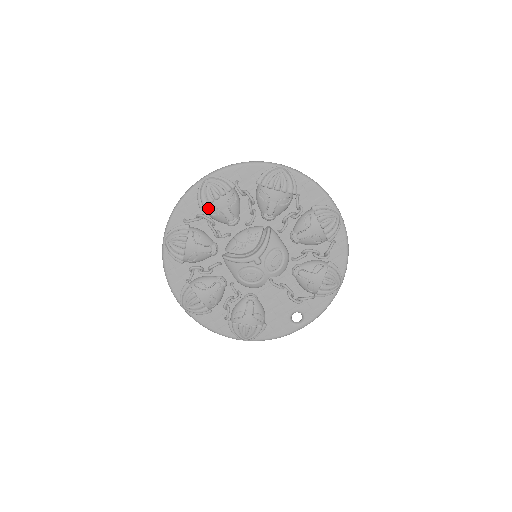
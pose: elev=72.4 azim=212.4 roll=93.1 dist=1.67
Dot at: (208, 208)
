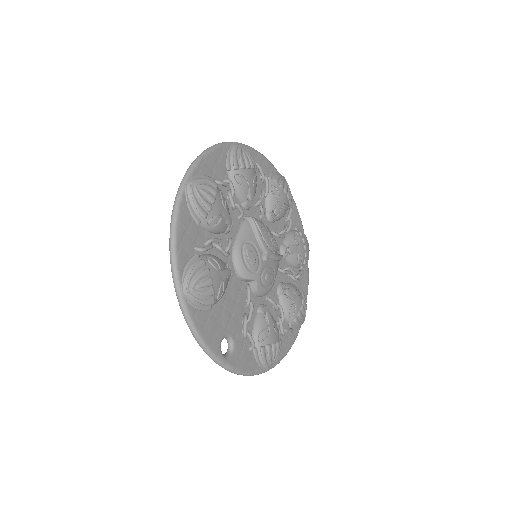
Dot at: (275, 185)
